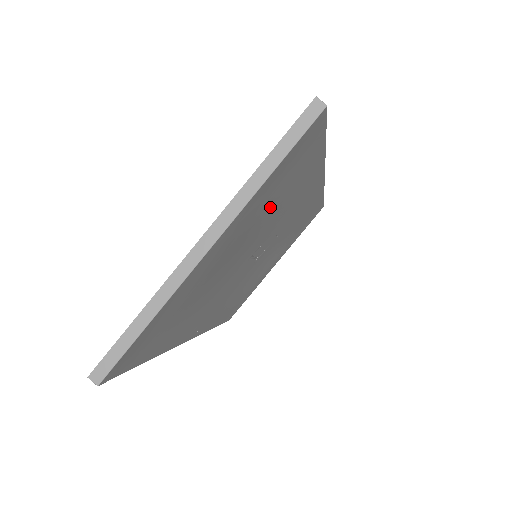
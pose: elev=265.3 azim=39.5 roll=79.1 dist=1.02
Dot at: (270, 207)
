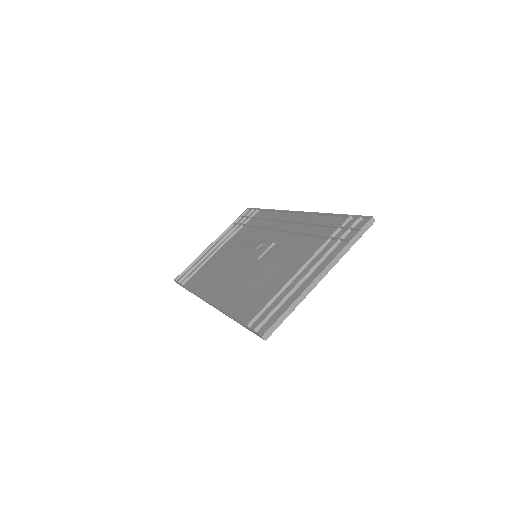
Dot at: (315, 247)
